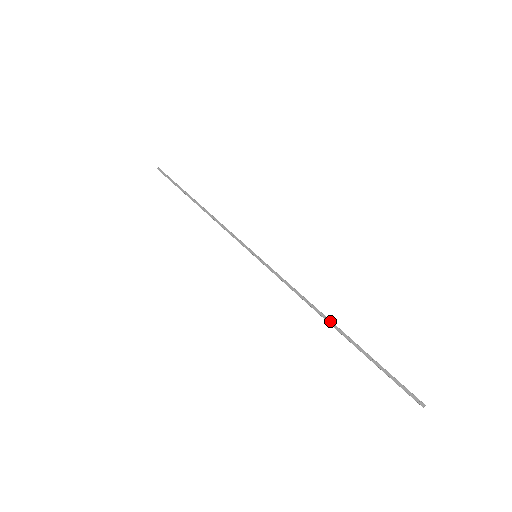
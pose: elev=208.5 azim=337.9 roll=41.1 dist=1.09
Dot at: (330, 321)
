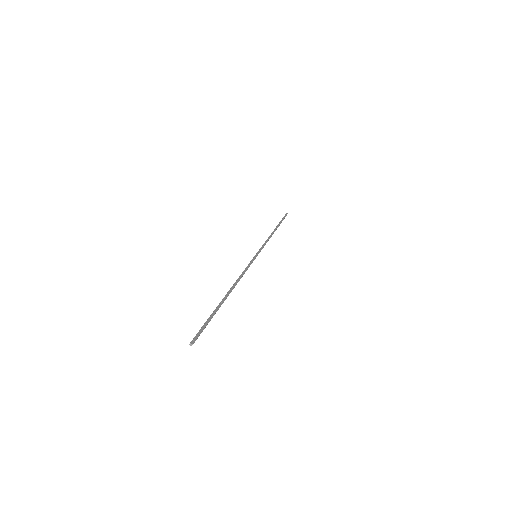
Dot at: occluded
